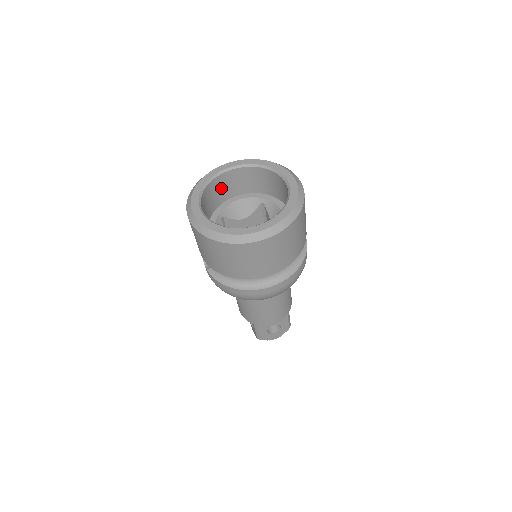
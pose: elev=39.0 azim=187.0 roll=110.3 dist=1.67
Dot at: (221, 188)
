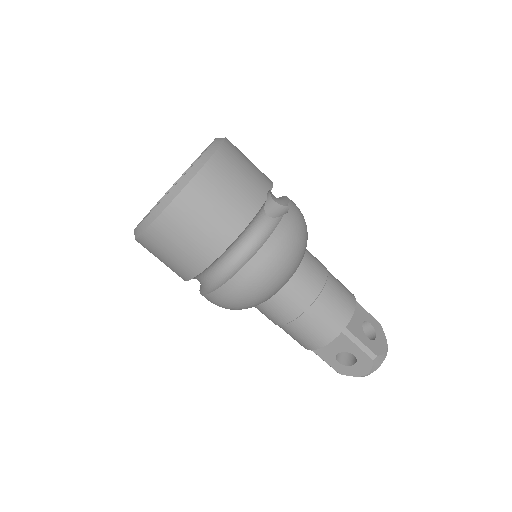
Dot at: occluded
